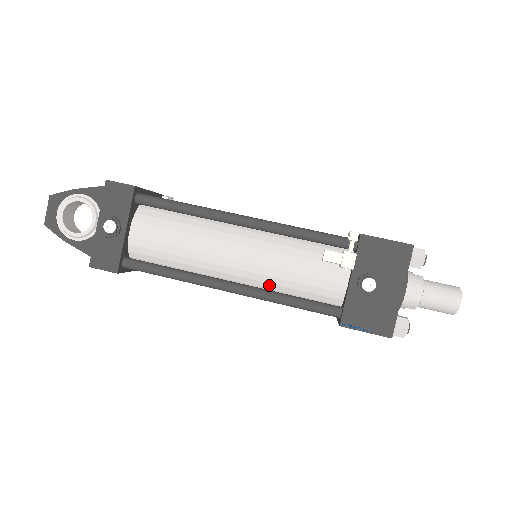
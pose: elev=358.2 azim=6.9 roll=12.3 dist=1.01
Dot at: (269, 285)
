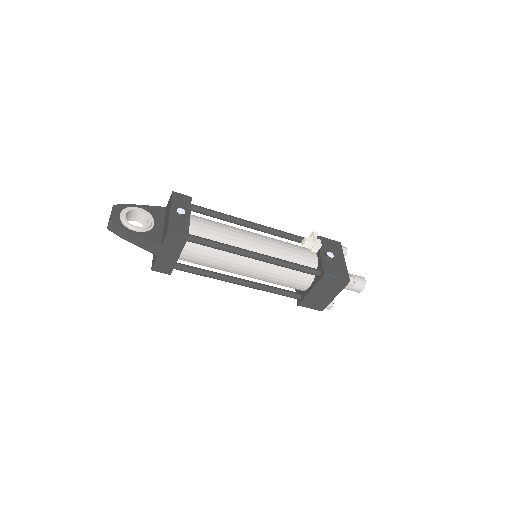
Dot at: occluded
